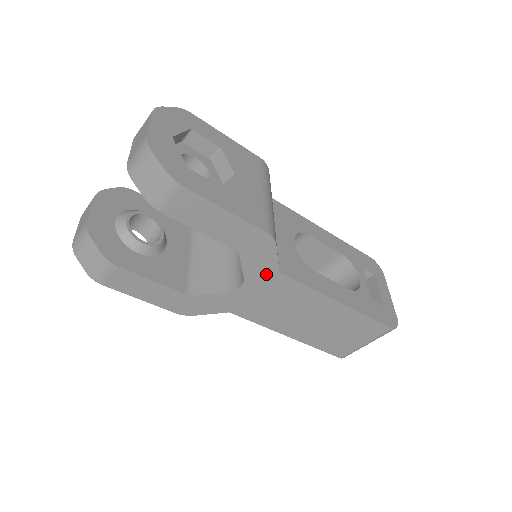
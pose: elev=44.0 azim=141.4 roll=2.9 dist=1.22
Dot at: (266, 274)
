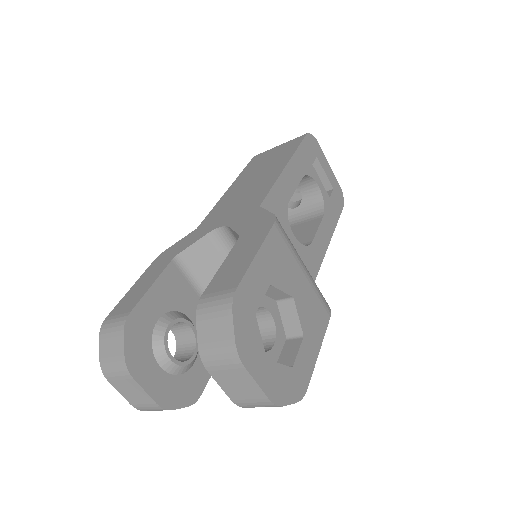
Dot at: occluded
